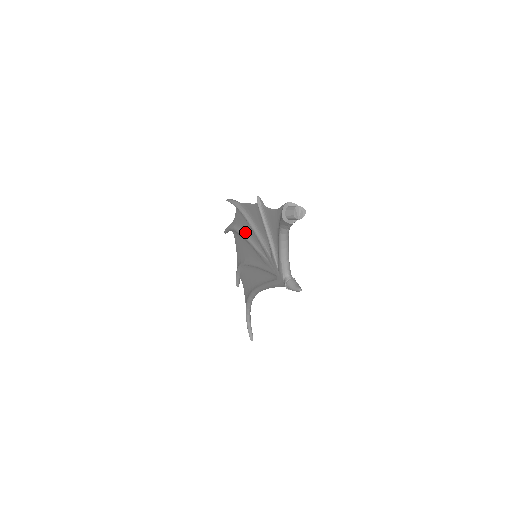
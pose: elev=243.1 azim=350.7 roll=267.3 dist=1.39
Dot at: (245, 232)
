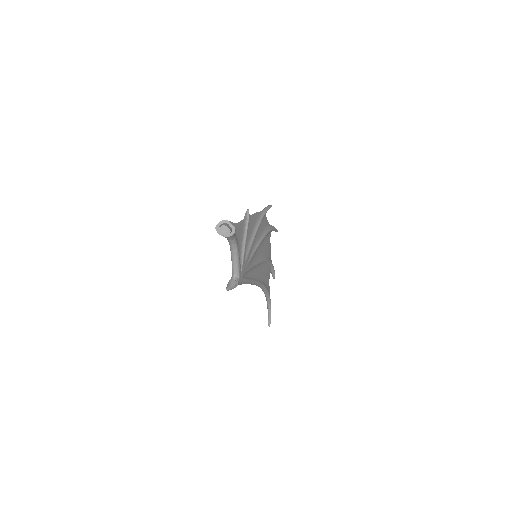
Dot at: occluded
